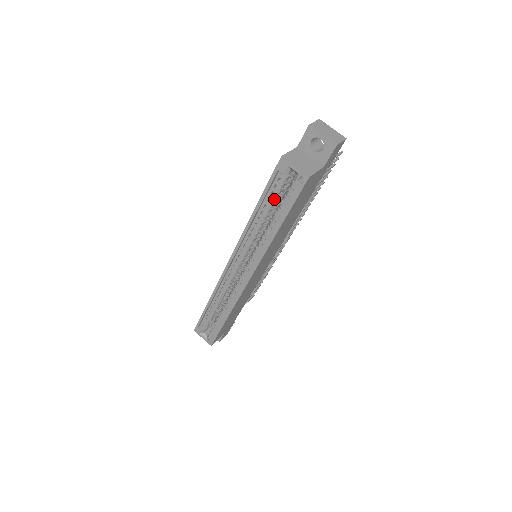
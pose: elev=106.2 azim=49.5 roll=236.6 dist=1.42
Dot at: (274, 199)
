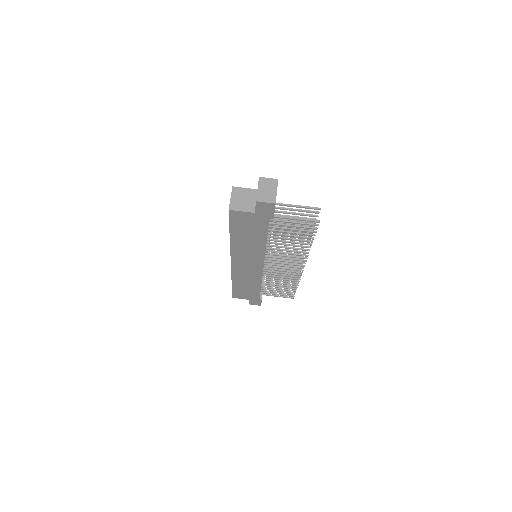
Dot at: occluded
